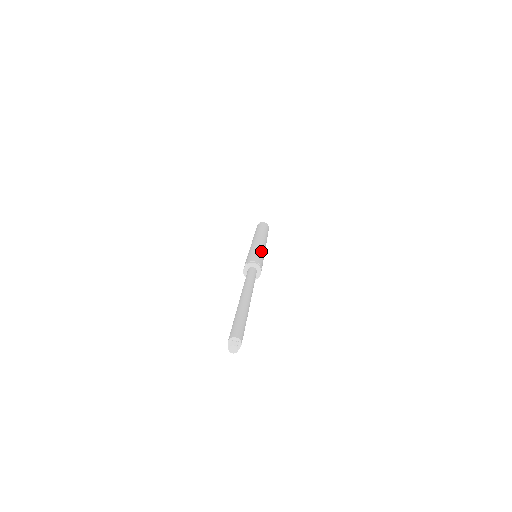
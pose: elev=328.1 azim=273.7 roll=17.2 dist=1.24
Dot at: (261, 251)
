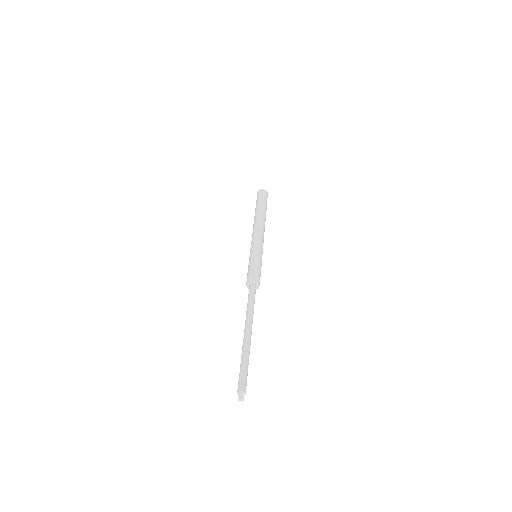
Dot at: (260, 255)
